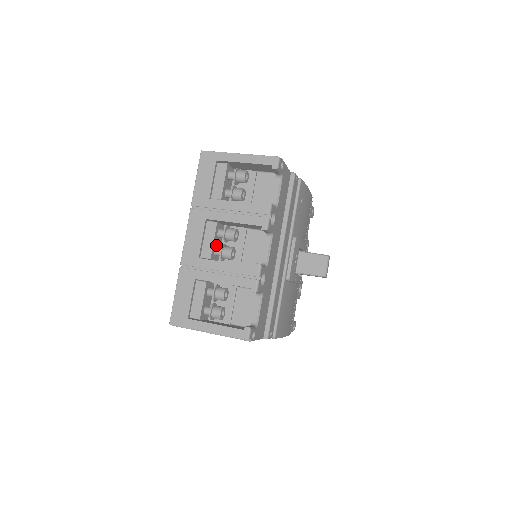
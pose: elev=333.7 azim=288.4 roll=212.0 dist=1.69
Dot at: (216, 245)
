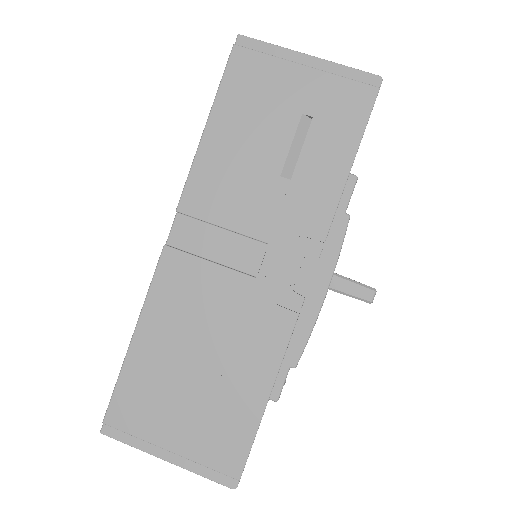
Dot at: occluded
